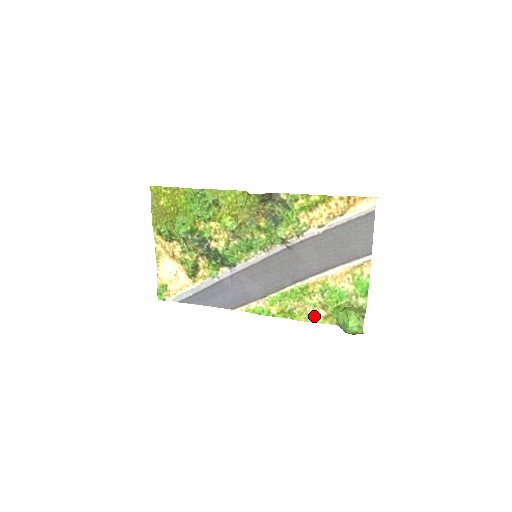
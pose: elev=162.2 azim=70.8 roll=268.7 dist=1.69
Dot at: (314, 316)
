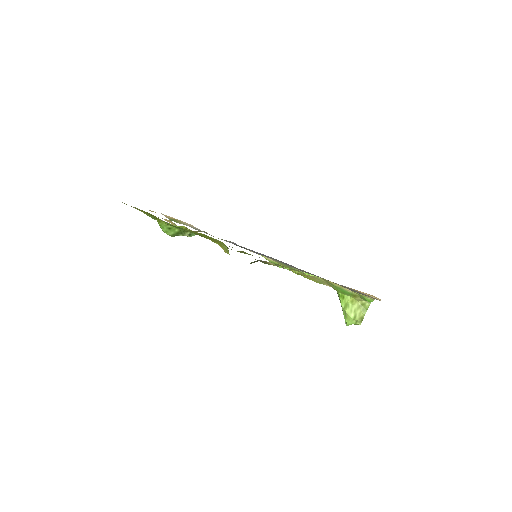
Dot at: occluded
